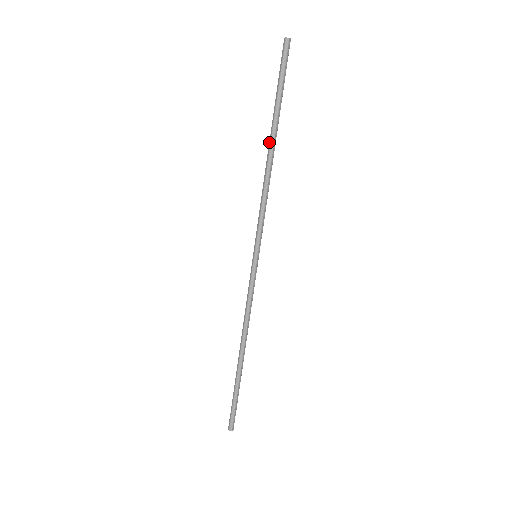
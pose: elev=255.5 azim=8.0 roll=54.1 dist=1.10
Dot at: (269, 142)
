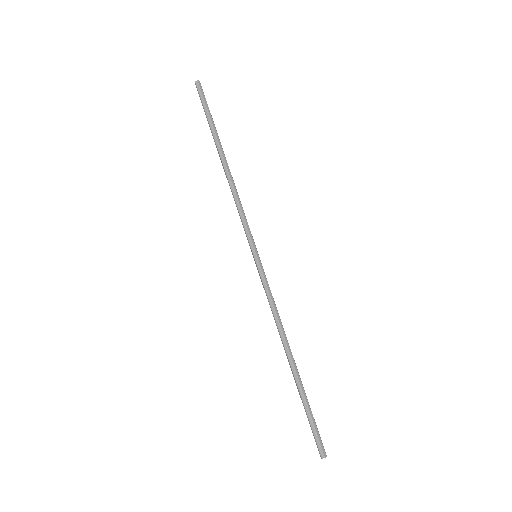
Dot at: (220, 158)
